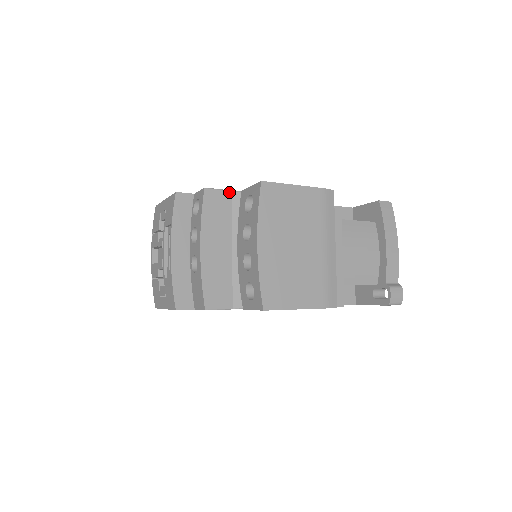
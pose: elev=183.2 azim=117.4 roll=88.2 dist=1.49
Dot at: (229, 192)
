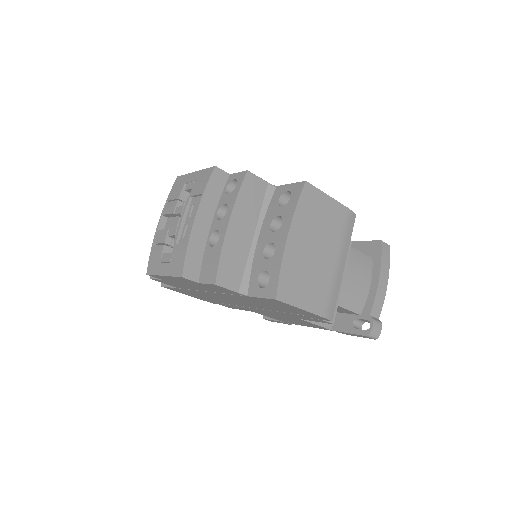
Dot at: (266, 183)
